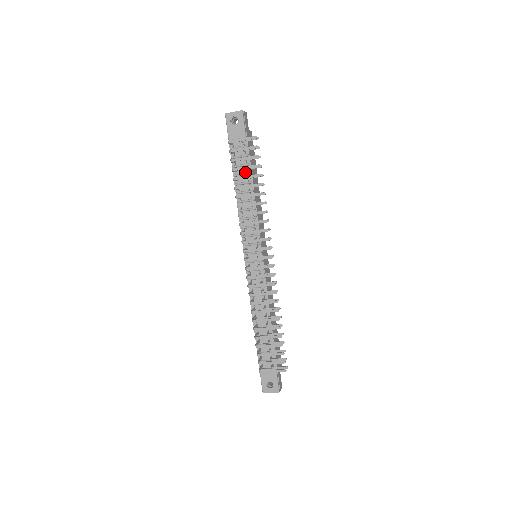
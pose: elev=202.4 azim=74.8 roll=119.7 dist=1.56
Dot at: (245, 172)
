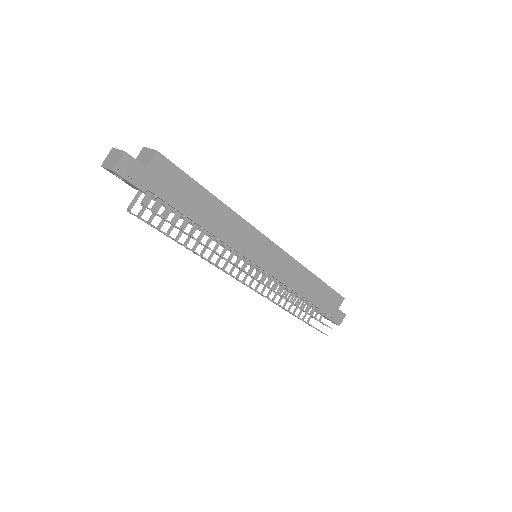
Dot at: (179, 213)
